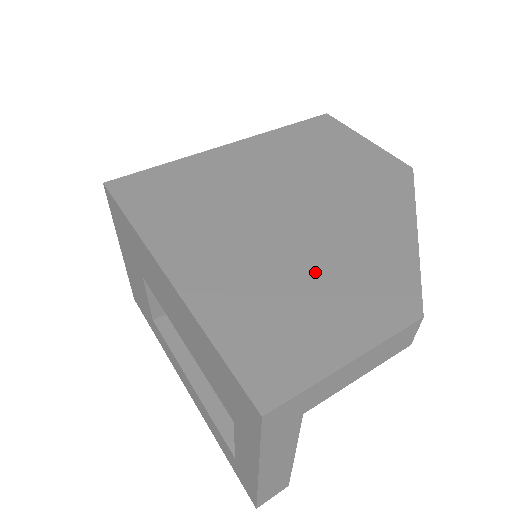
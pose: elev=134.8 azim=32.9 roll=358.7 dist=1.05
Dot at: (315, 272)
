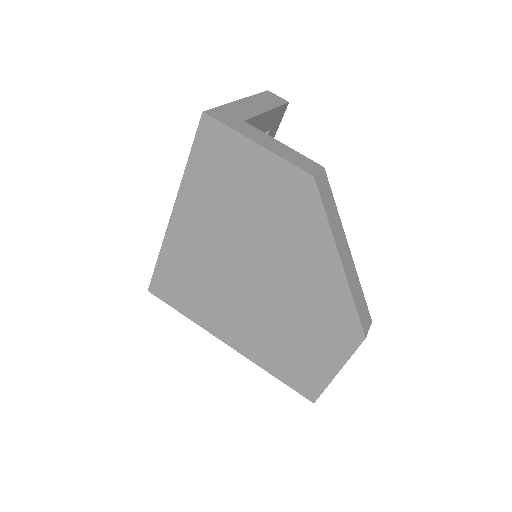
Dot at: (296, 324)
